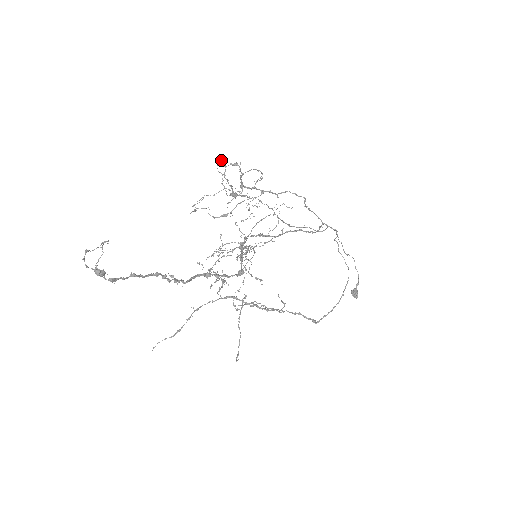
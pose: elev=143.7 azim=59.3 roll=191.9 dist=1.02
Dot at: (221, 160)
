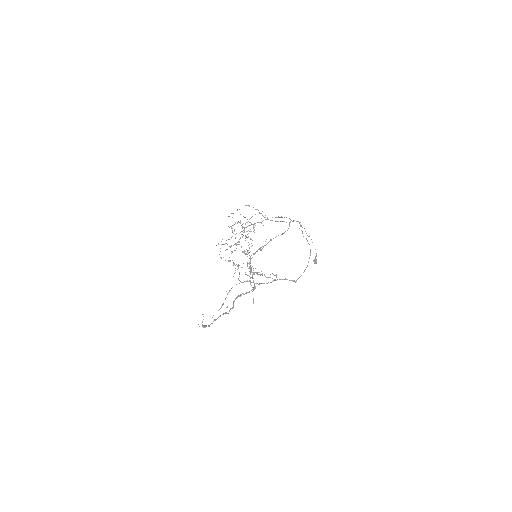
Dot at: (231, 228)
